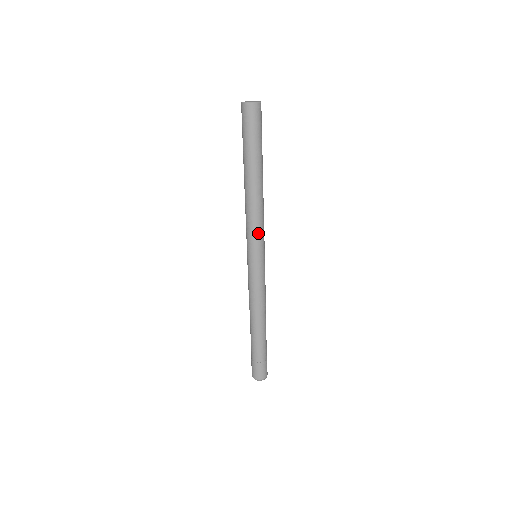
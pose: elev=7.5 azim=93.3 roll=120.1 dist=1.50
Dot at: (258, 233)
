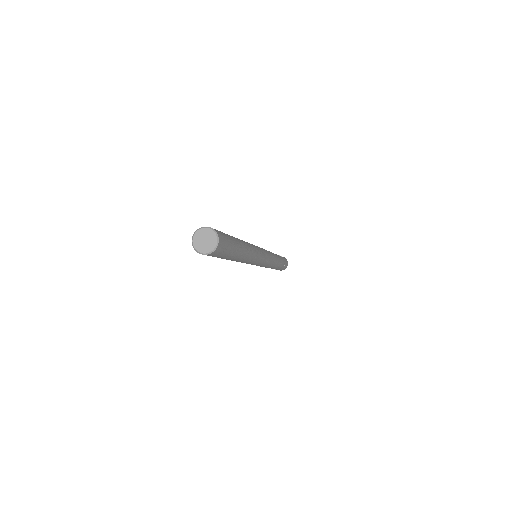
Dot at: (252, 263)
